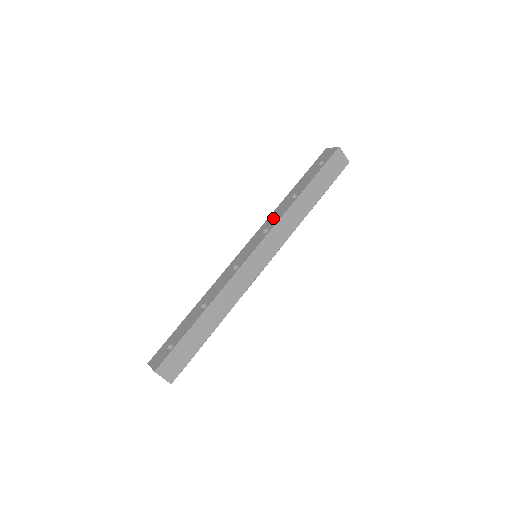
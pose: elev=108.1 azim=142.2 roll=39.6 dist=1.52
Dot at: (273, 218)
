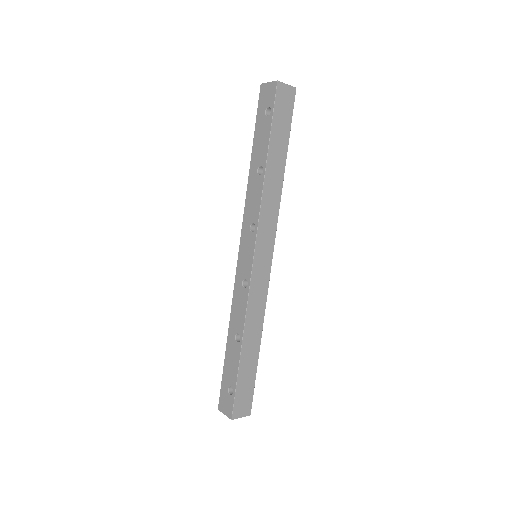
Dot at: (251, 208)
